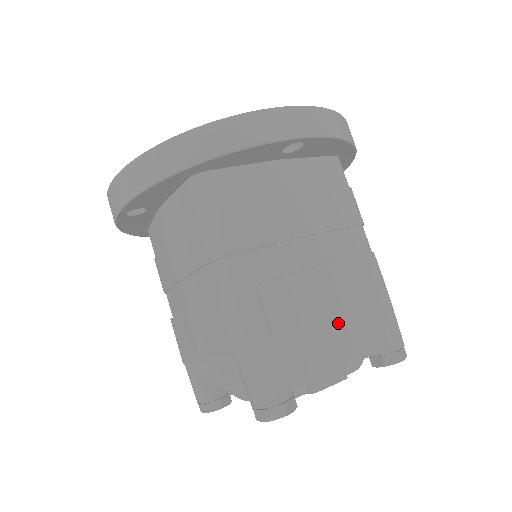
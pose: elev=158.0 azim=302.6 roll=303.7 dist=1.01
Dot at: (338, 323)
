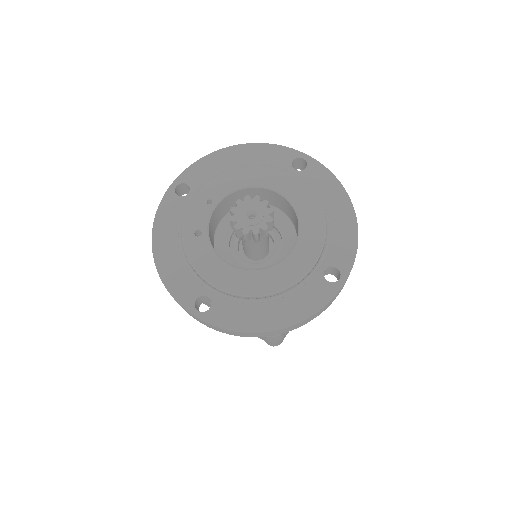
Dot at: occluded
